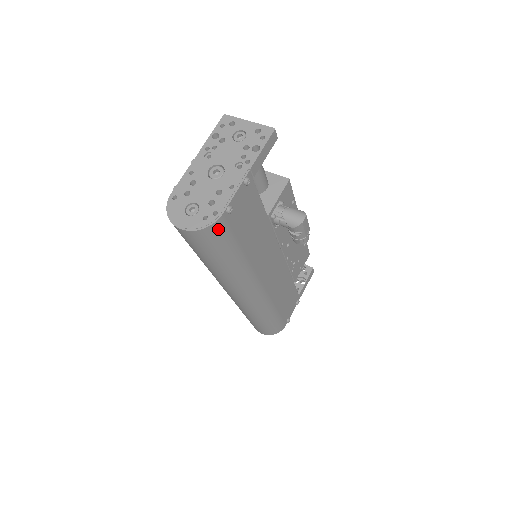
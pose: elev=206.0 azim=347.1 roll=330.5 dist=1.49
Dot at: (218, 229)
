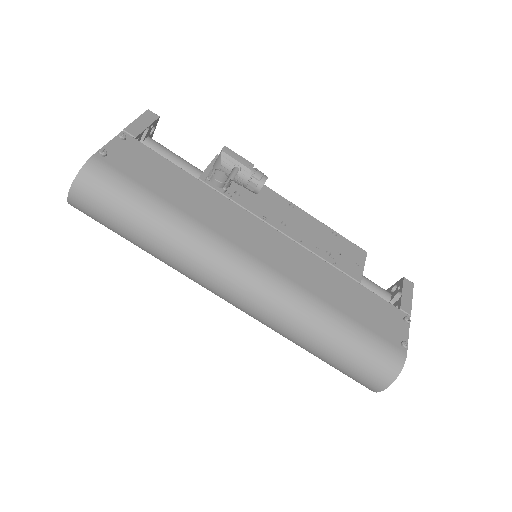
Dot at: (97, 171)
